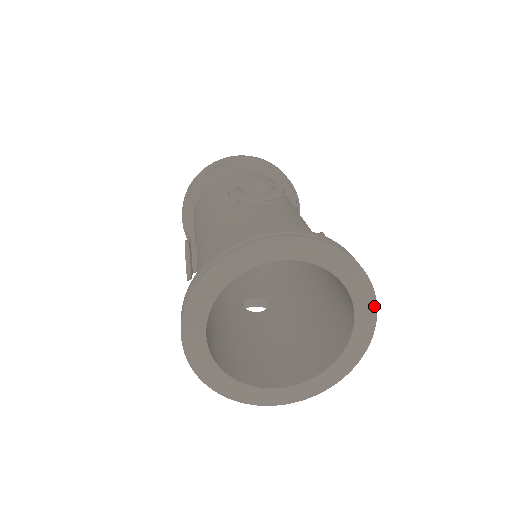
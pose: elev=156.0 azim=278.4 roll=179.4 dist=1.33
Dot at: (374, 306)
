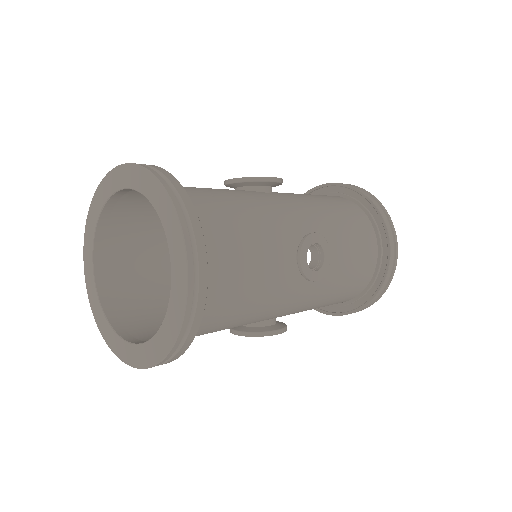
Dot at: (183, 248)
